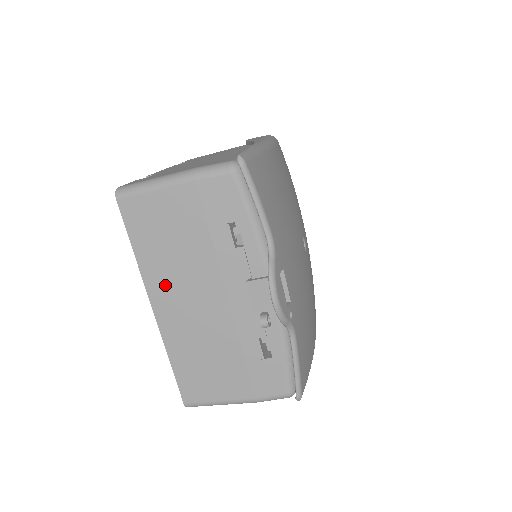
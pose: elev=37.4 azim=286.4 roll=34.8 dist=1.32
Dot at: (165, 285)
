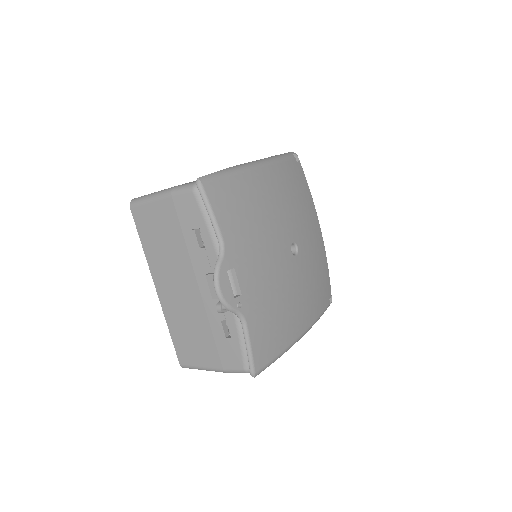
Dot at: (161, 272)
